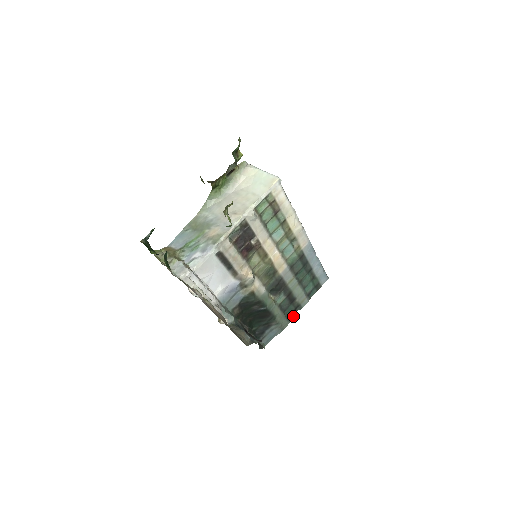
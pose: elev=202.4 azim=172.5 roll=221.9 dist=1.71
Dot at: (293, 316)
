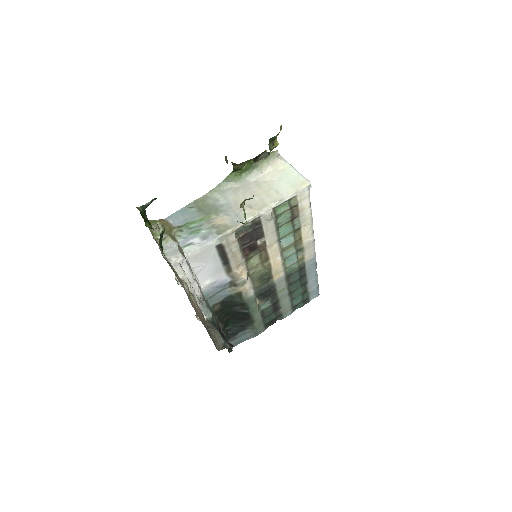
Dot at: (271, 324)
